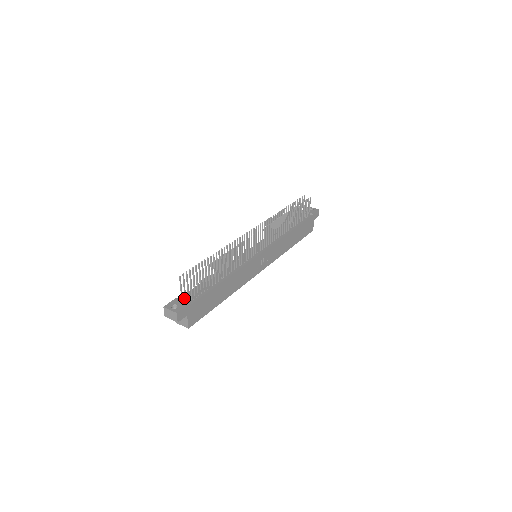
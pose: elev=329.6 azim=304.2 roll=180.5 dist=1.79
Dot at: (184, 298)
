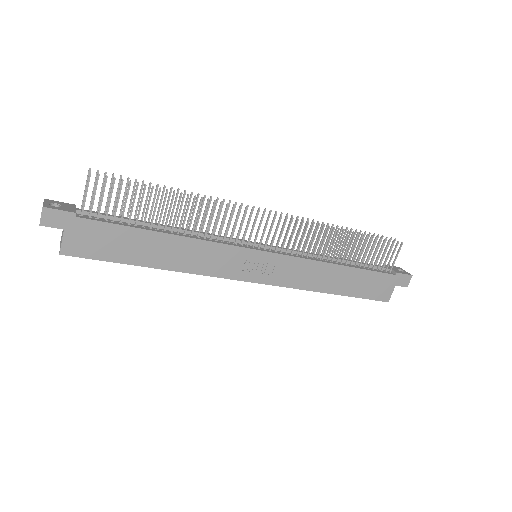
Dot at: occluded
